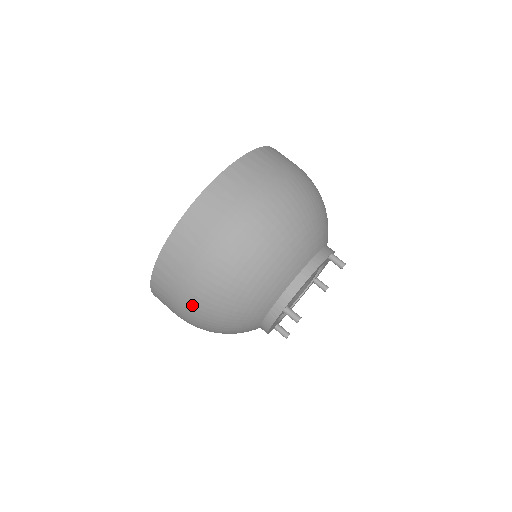
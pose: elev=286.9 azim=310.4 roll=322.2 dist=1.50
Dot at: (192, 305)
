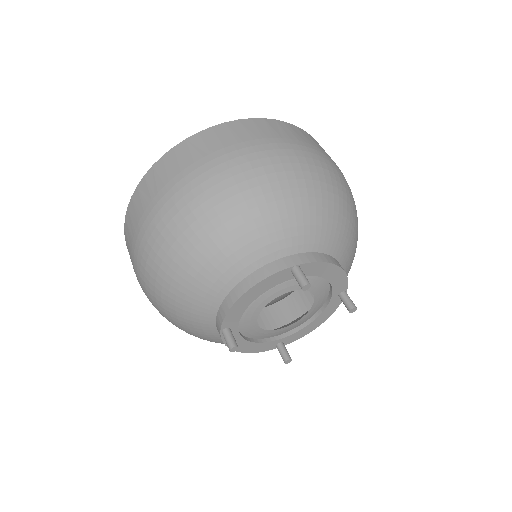
Dot at: occluded
